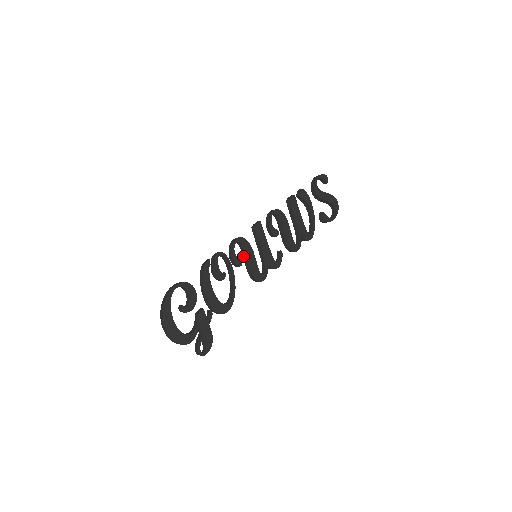
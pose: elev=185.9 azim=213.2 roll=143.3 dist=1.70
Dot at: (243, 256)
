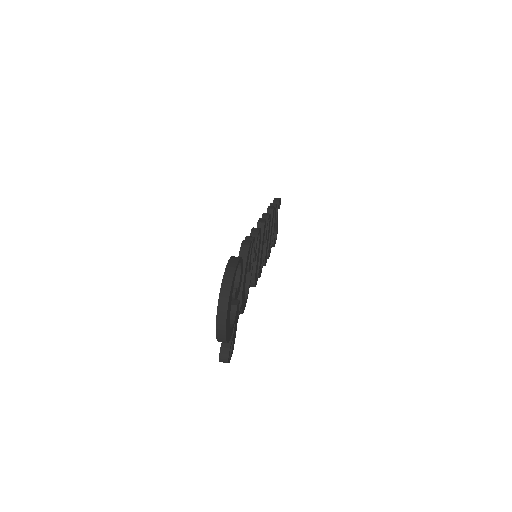
Dot at: occluded
